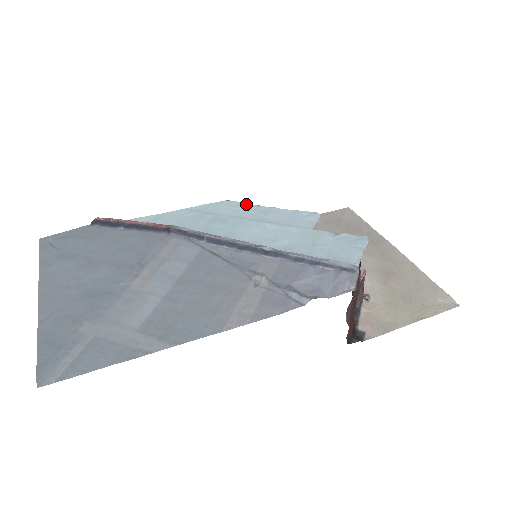
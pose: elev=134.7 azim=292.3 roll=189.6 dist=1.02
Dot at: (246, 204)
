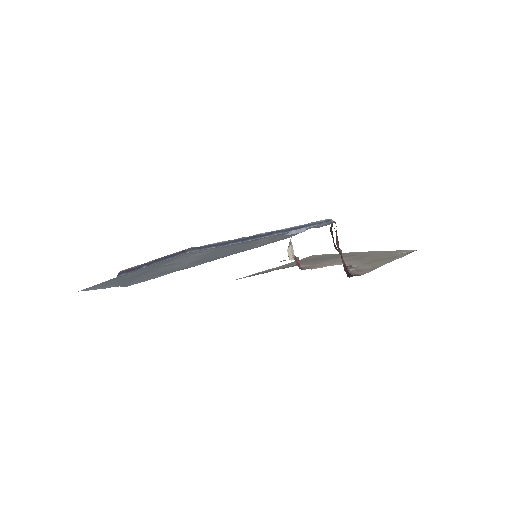
Dot at: occluded
